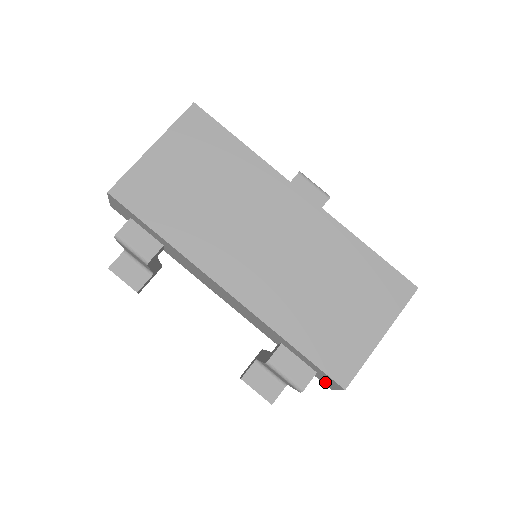
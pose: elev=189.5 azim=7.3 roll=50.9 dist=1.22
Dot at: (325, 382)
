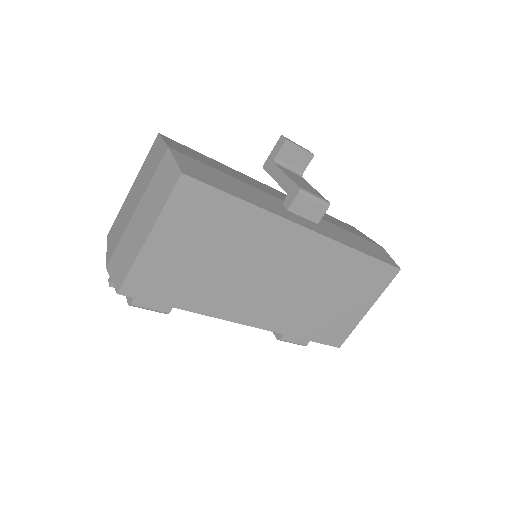
Dot at: occluded
